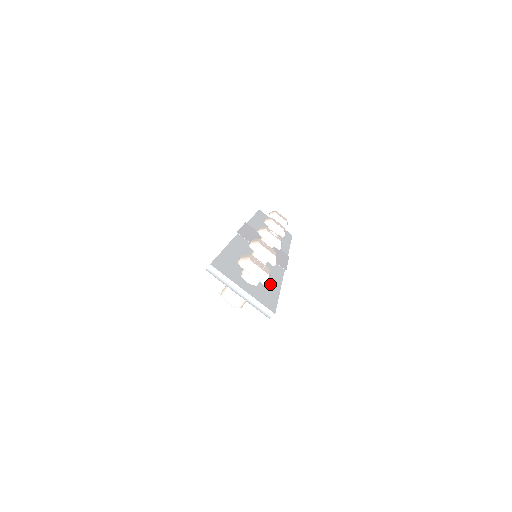
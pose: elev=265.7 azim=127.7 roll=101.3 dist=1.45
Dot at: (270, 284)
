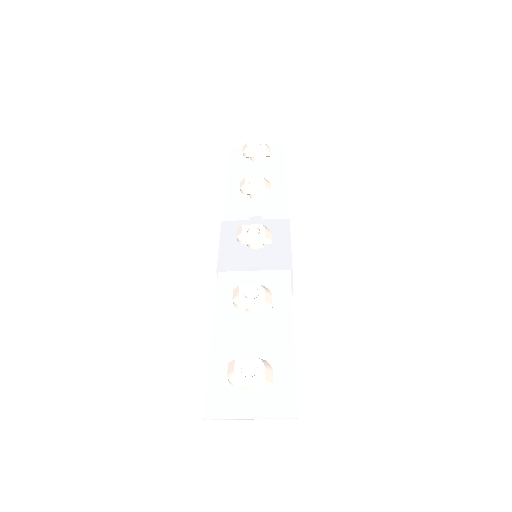
Dot at: (279, 346)
